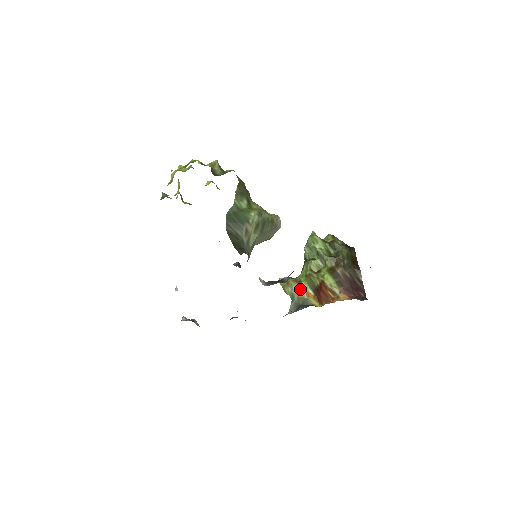
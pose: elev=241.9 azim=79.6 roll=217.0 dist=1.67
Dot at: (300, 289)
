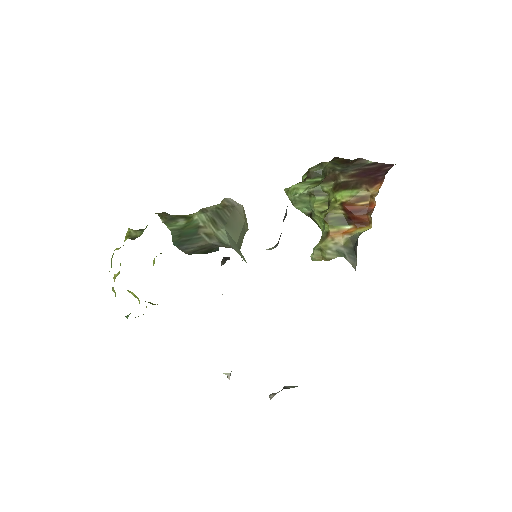
Dot at: (335, 238)
